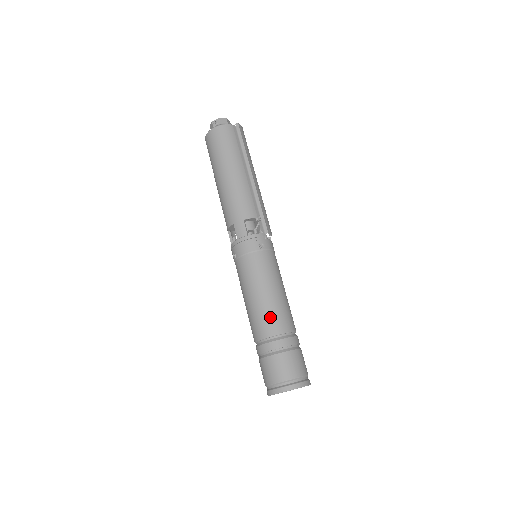
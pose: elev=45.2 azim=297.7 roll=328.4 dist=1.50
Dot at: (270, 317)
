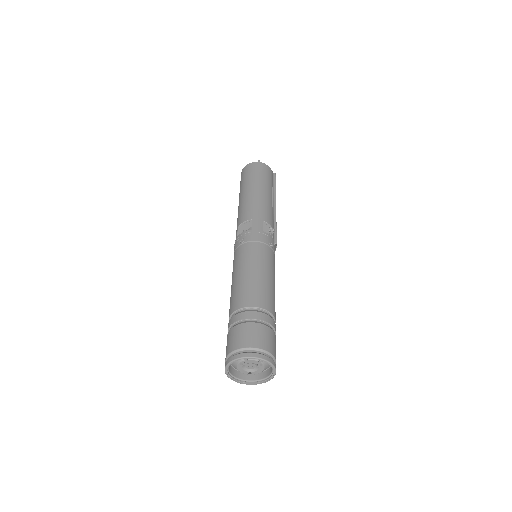
Dot at: (264, 293)
